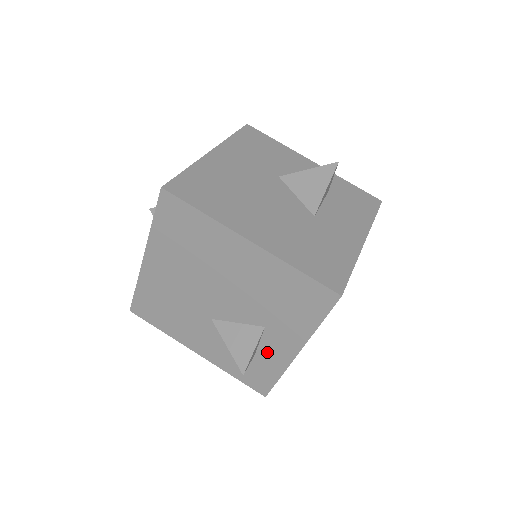
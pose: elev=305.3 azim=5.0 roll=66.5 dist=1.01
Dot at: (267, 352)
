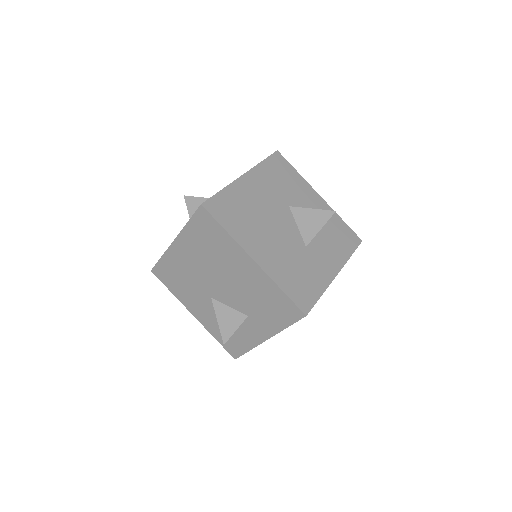
Dot at: (245, 332)
